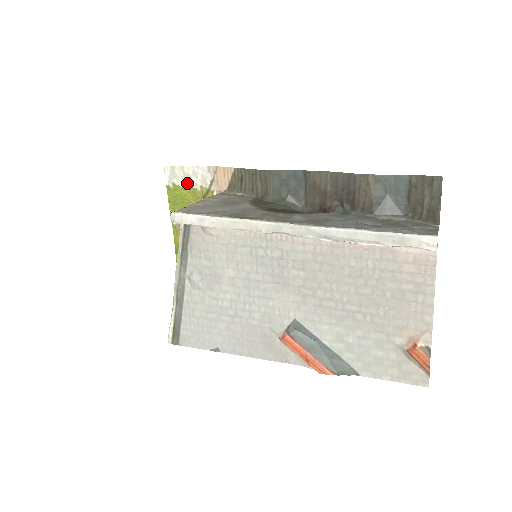
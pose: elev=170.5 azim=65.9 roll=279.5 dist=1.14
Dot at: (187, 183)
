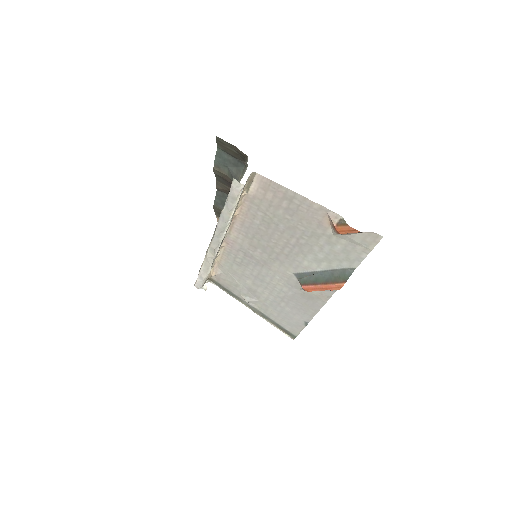
Dot at: occluded
